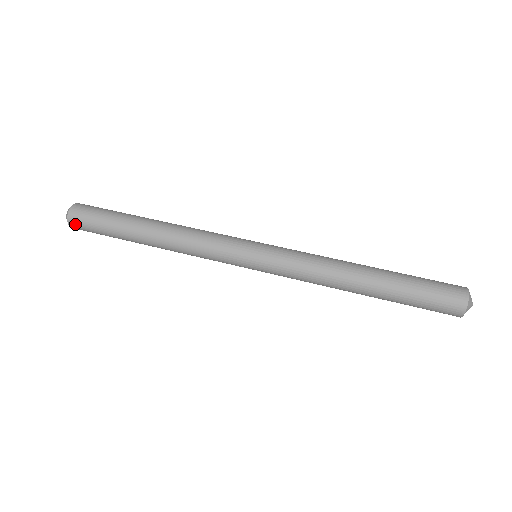
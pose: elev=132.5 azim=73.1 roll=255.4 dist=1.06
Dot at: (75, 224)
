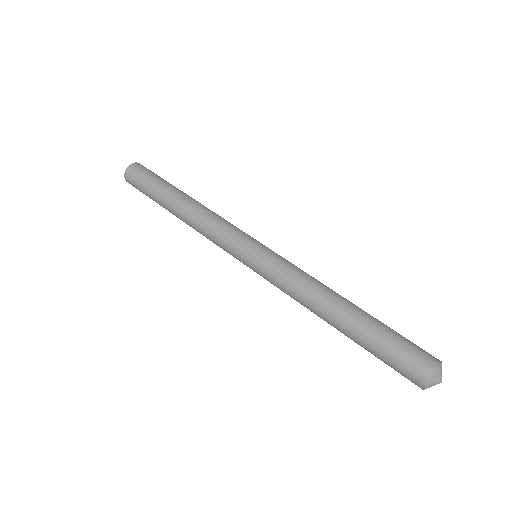
Dot at: (133, 186)
